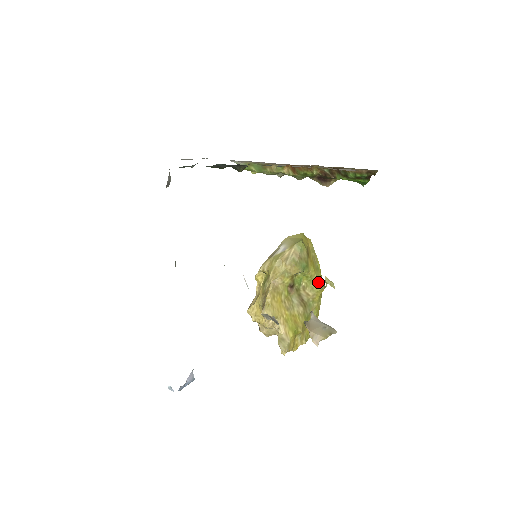
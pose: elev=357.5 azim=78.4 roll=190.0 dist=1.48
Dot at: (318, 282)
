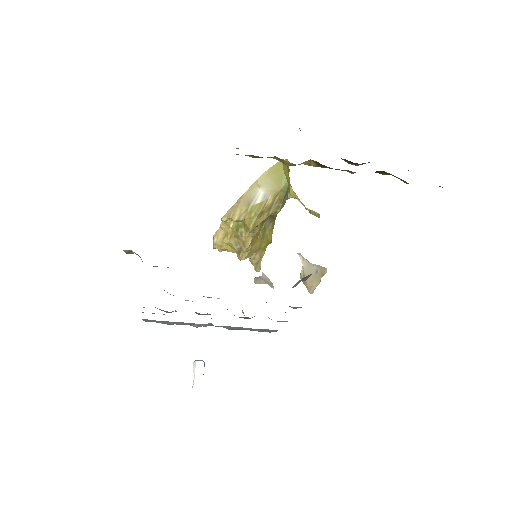
Dot at: (289, 193)
